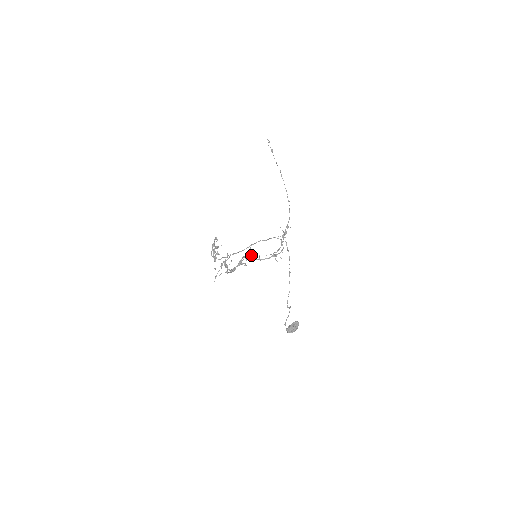
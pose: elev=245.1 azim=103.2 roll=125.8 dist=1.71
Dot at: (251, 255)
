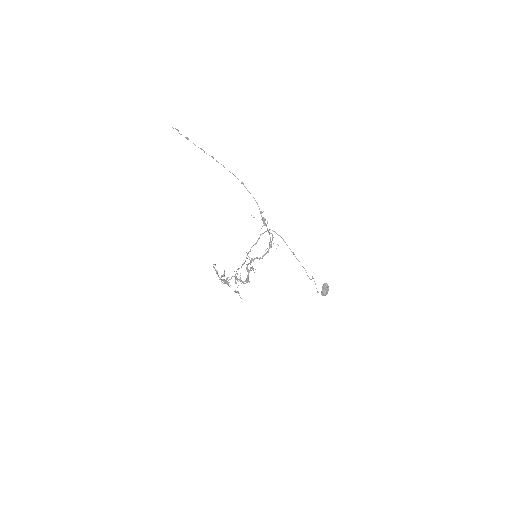
Dot at: (252, 259)
